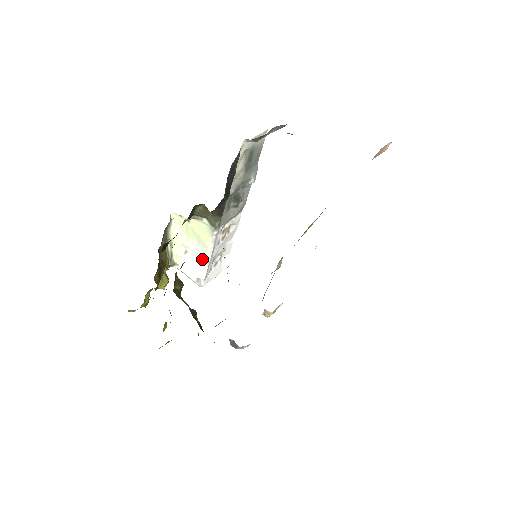
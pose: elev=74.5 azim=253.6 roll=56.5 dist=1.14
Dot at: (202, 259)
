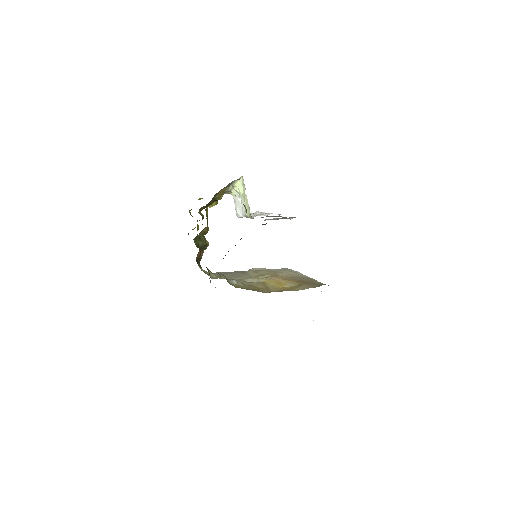
Dot at: (243, 212)
